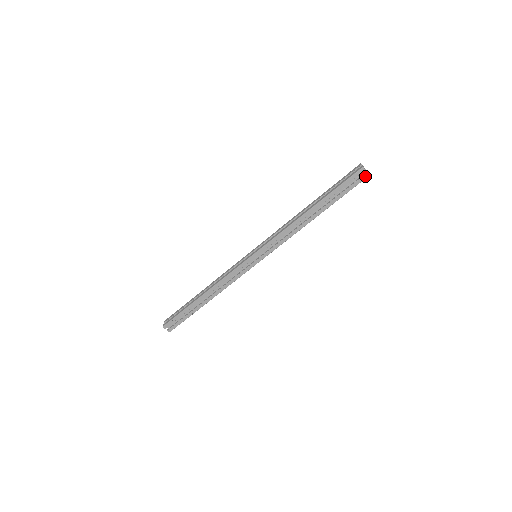
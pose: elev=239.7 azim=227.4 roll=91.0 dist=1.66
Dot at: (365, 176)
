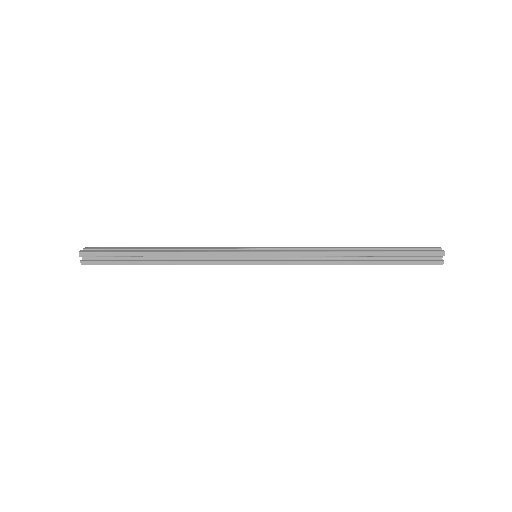
Dot at: occluded
